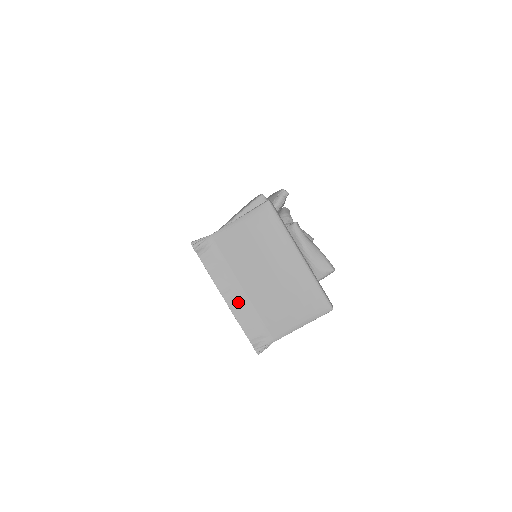
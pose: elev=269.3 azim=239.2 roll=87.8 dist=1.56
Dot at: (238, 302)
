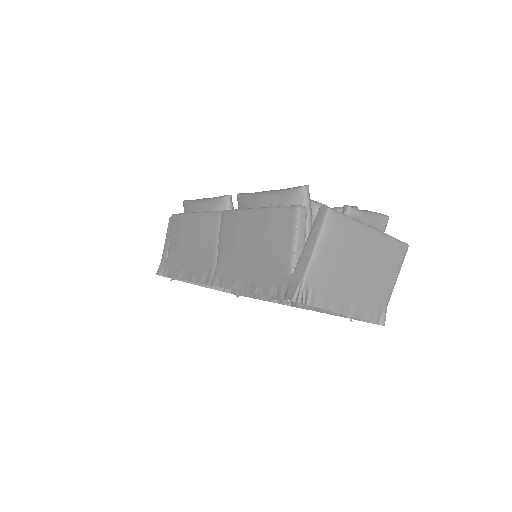
Dot at: (354, 306)
